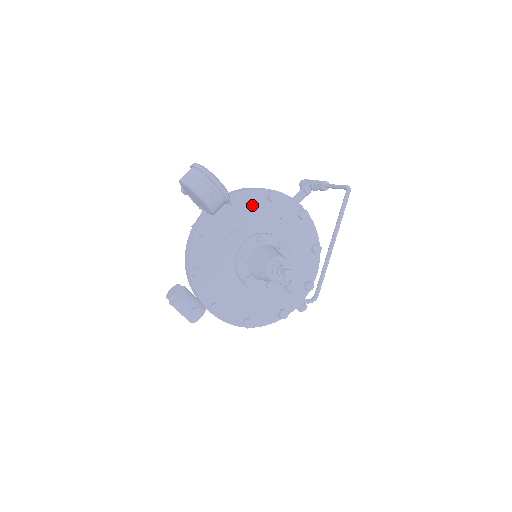
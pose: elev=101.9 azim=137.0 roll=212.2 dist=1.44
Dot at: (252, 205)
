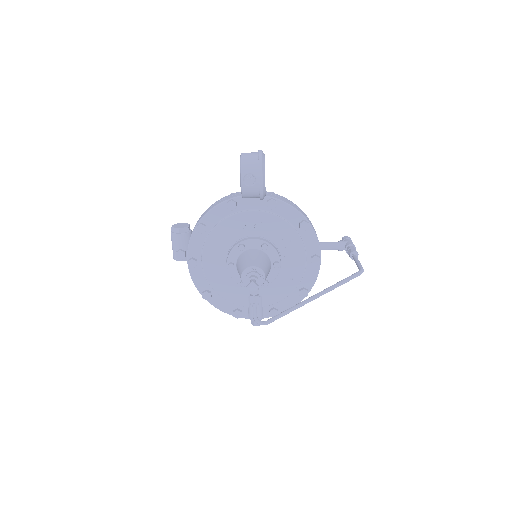
Dot at: (283, 218)
